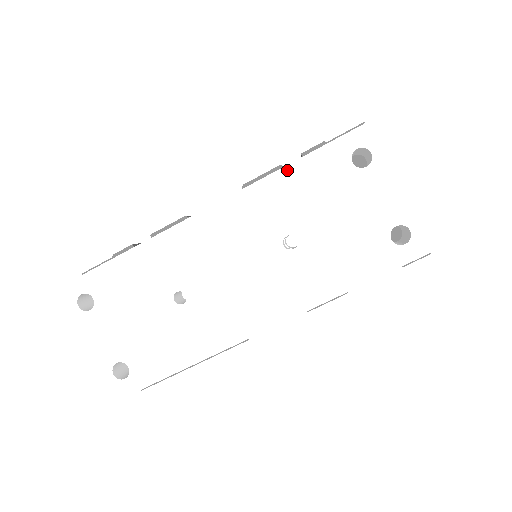
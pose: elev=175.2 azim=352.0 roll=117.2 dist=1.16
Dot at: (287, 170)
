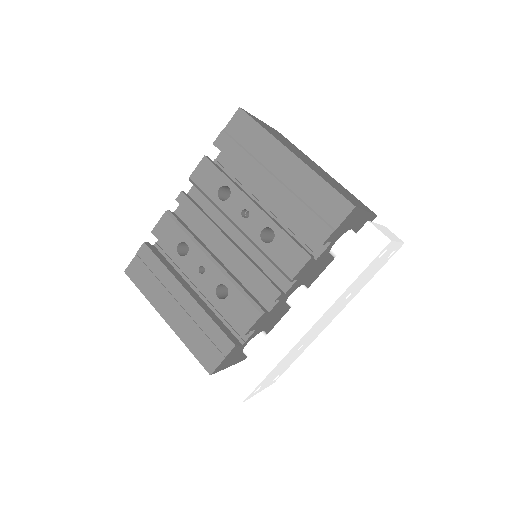
Dot at: (350, 286)
